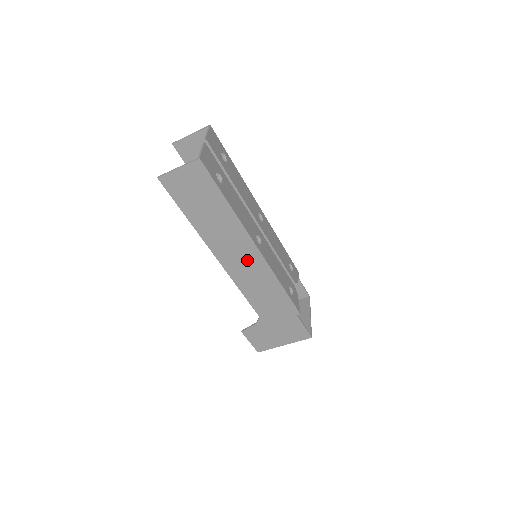
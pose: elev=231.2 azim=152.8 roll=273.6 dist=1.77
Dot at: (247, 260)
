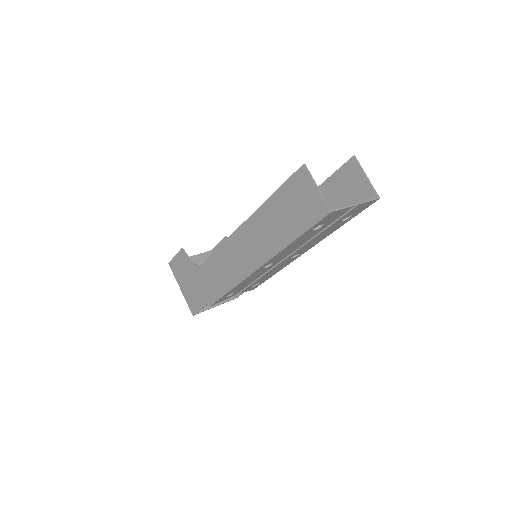
Dot at: (245, 258)
